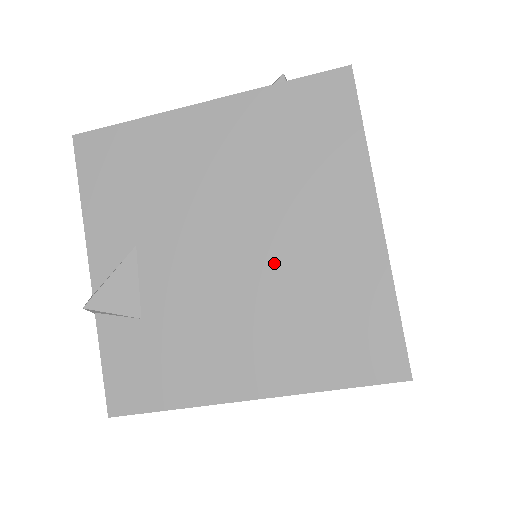
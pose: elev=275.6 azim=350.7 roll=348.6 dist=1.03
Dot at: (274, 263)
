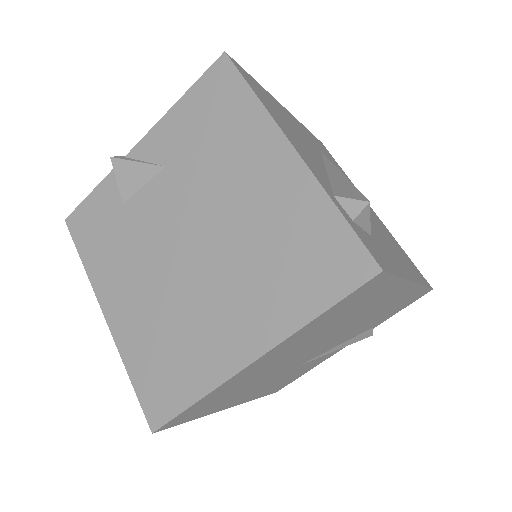
Dot at: (190, 286)
